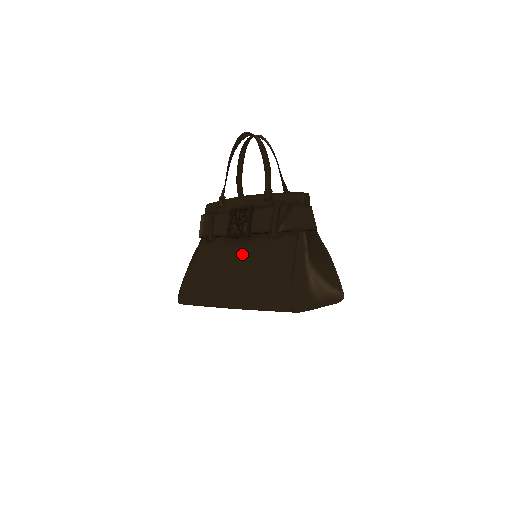
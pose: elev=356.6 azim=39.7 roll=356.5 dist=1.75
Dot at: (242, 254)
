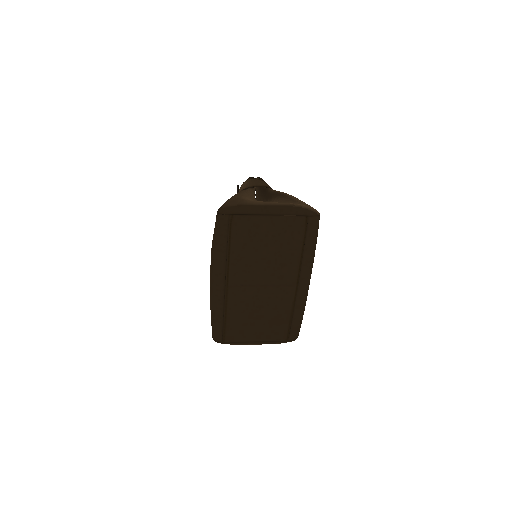
Dot at: occluded
